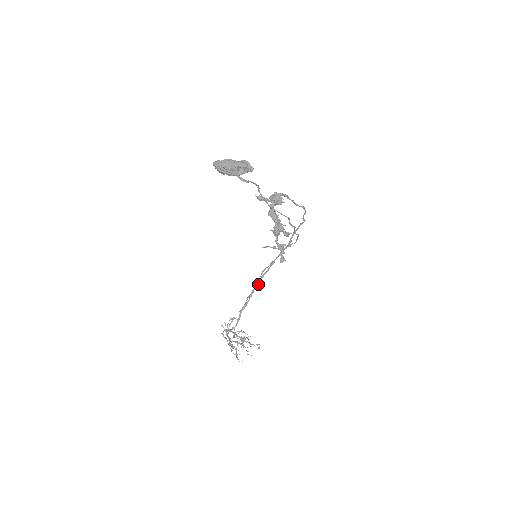
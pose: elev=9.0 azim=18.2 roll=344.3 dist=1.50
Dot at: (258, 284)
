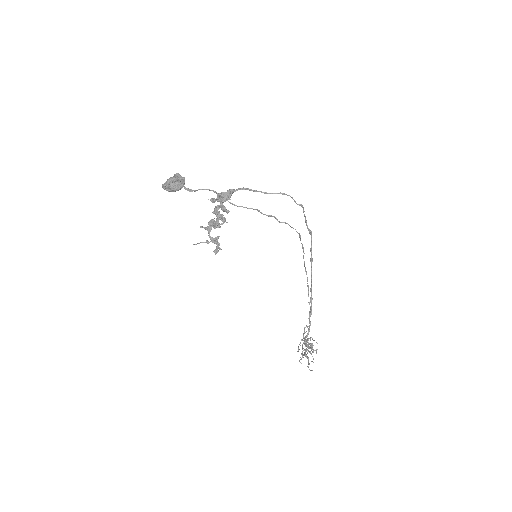
Dot at: (311, 285)
